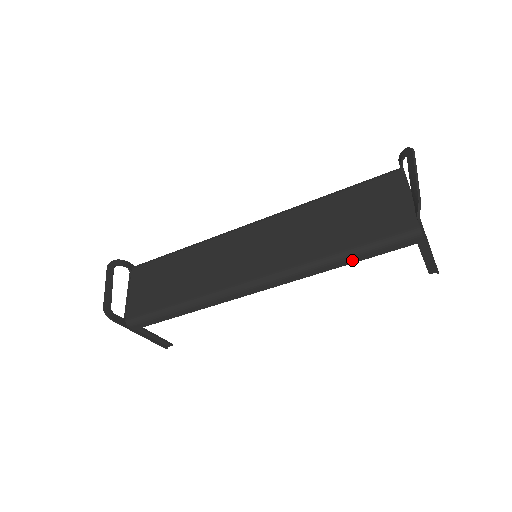
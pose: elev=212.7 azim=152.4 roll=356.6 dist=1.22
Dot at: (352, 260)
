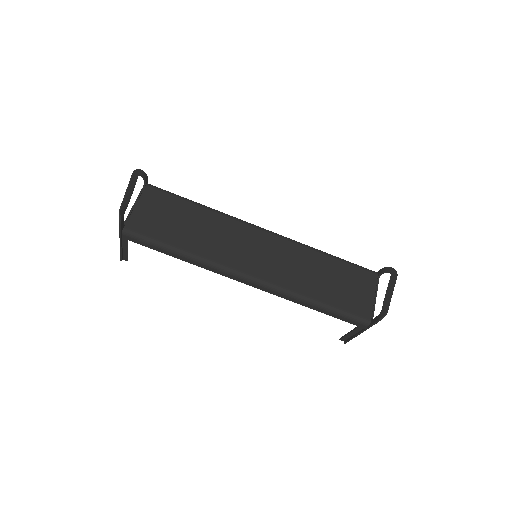
Dot at: (320, 310)
